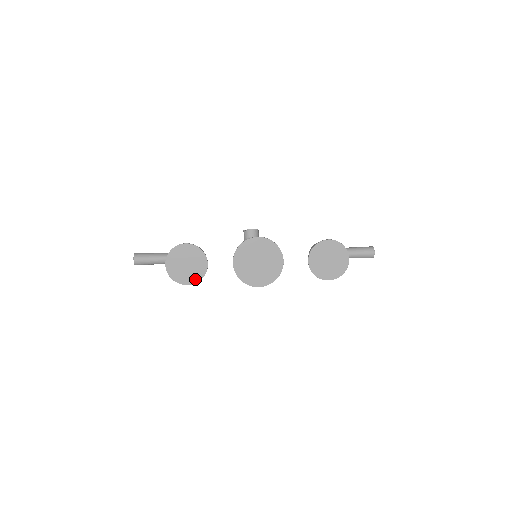
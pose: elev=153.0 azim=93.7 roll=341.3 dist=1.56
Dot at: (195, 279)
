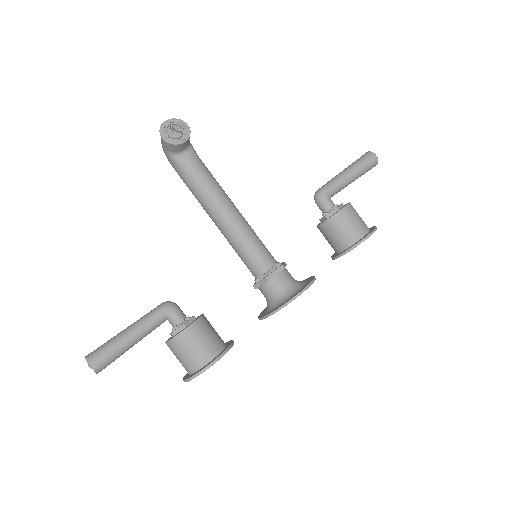
Dot at: occluded
